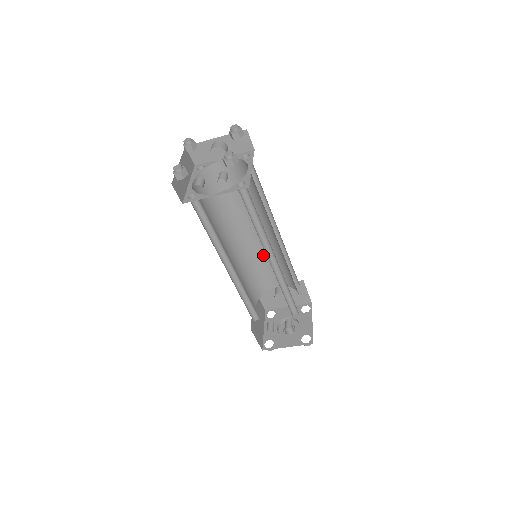
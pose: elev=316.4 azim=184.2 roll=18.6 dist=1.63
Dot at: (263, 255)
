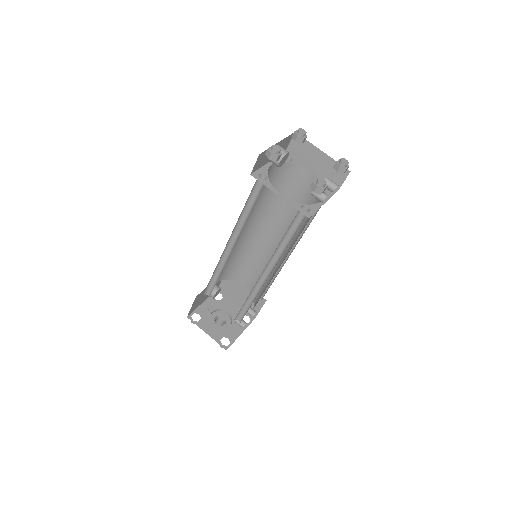
Dot at: occluded
